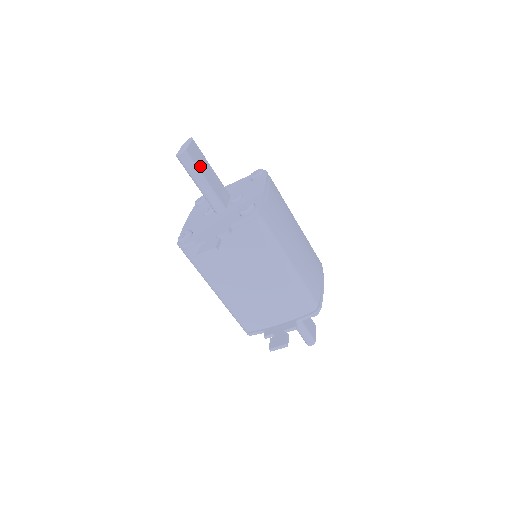
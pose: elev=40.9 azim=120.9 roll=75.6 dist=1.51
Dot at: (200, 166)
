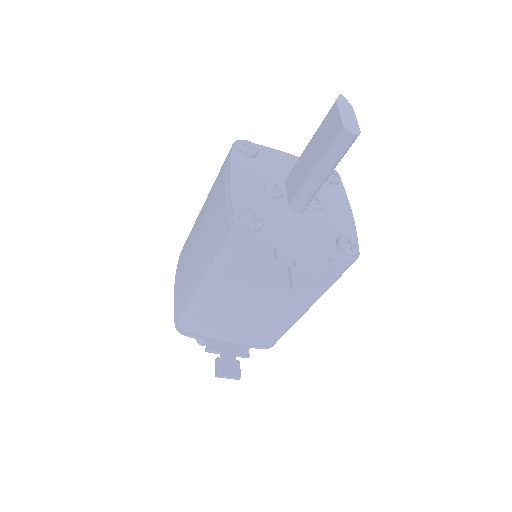
Dot at: occluded
